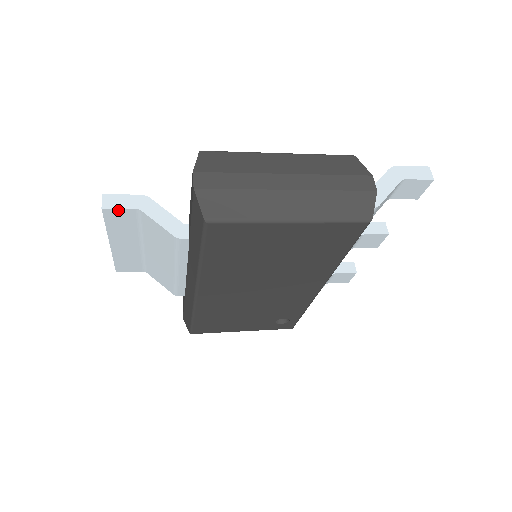
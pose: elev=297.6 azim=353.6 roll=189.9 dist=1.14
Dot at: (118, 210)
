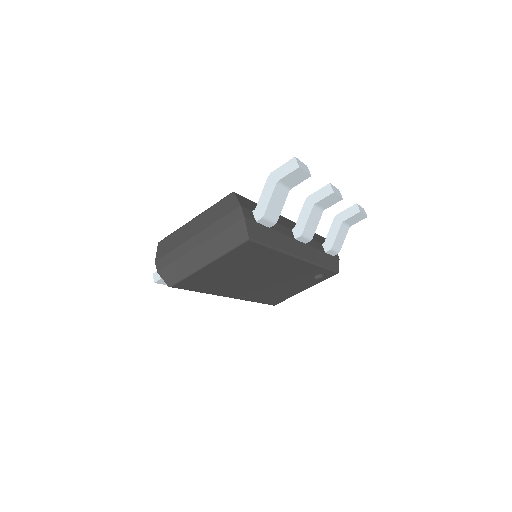
Dot at: (162, 279)
